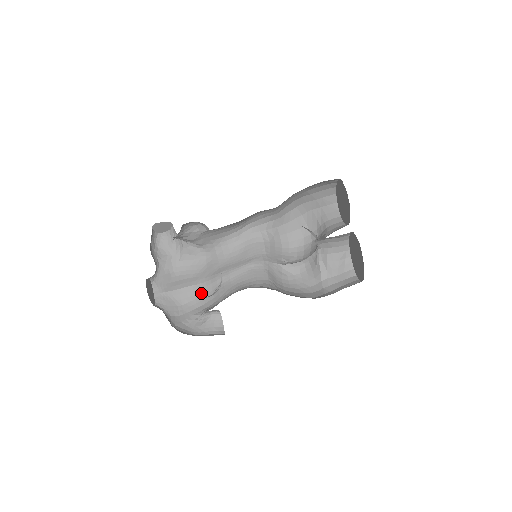
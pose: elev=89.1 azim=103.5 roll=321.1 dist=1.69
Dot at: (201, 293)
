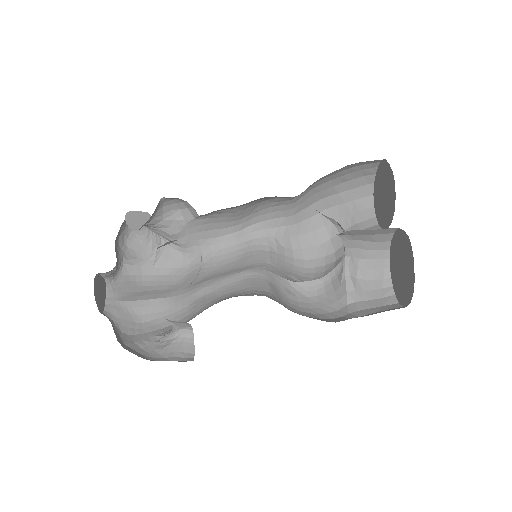
Dot at: (172, 309)
